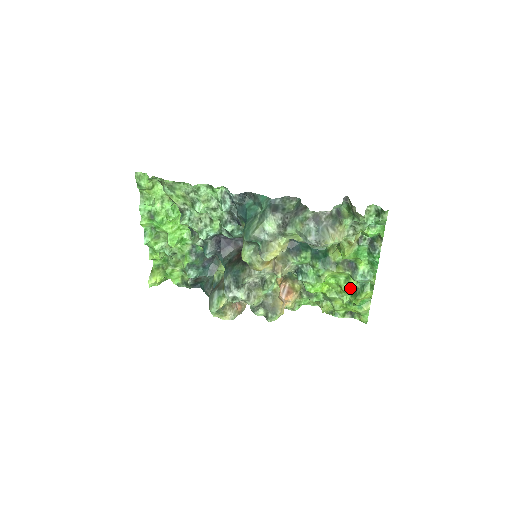
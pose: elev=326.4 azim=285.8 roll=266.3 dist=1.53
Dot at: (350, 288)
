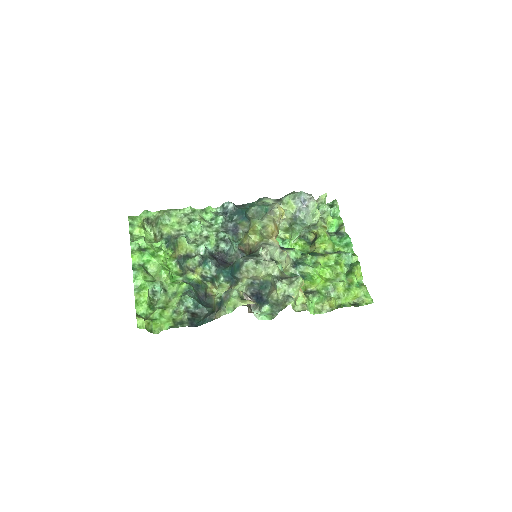
Dot at: (343, 269)
